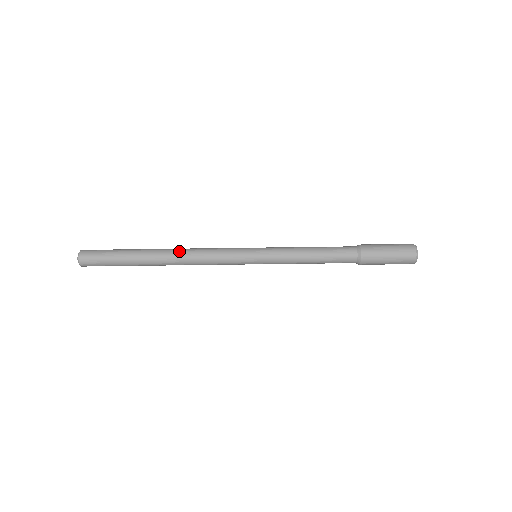
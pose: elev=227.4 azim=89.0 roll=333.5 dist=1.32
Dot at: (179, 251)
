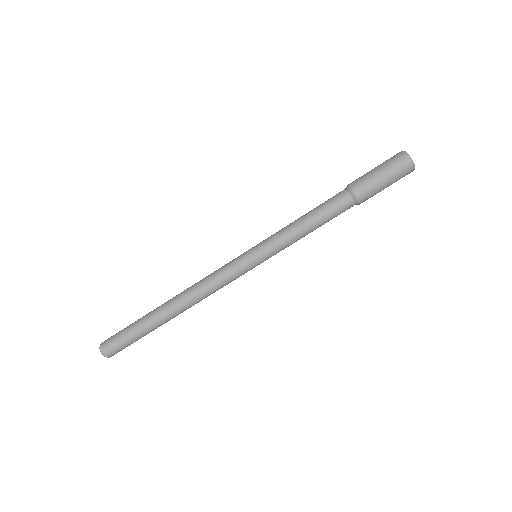
Dot at: (185, 290)
